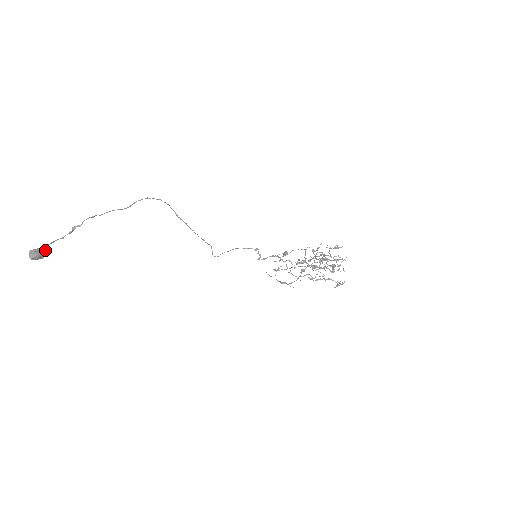
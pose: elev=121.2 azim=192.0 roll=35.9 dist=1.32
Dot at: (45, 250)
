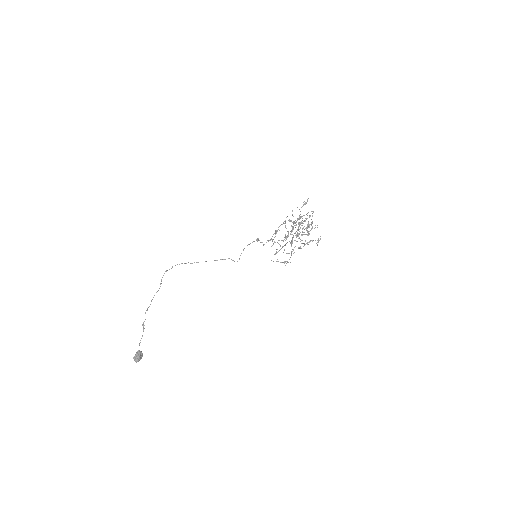
Dot at: (140, 351)
